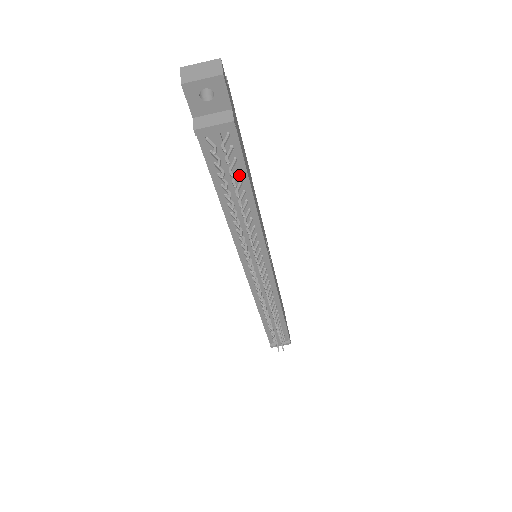
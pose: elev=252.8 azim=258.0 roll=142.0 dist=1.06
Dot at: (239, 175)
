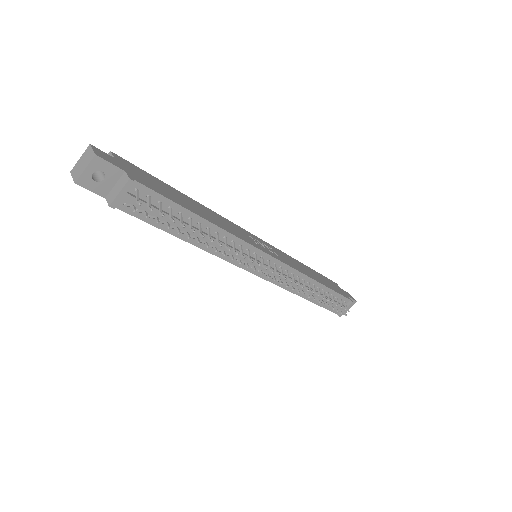
Dot at: (174, 211)
